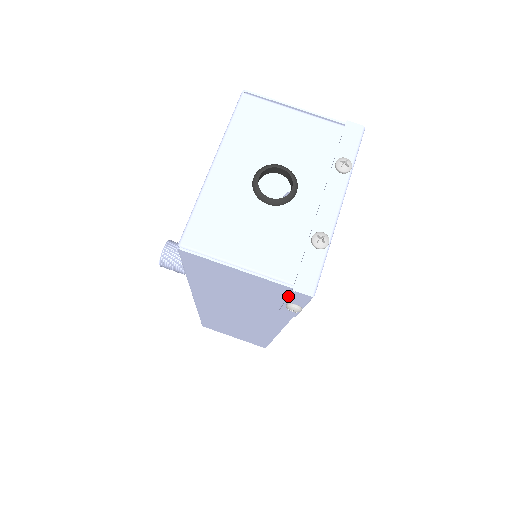
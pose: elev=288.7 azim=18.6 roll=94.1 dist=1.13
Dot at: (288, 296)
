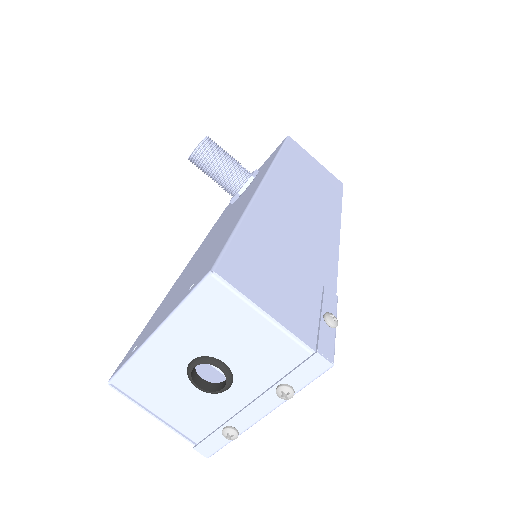
Dot at: occluded
